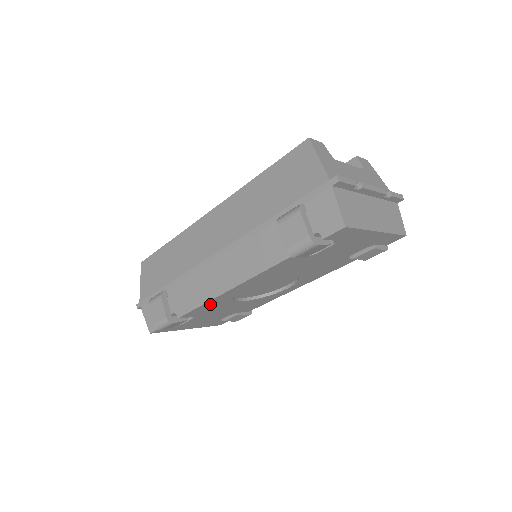
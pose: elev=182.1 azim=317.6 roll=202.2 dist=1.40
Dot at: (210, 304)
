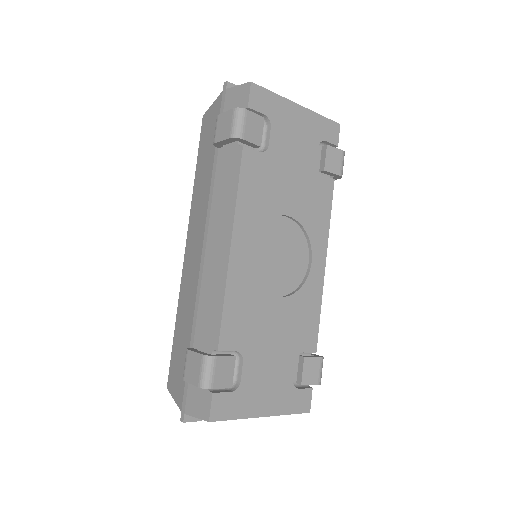
Dot at: (235, 297)
